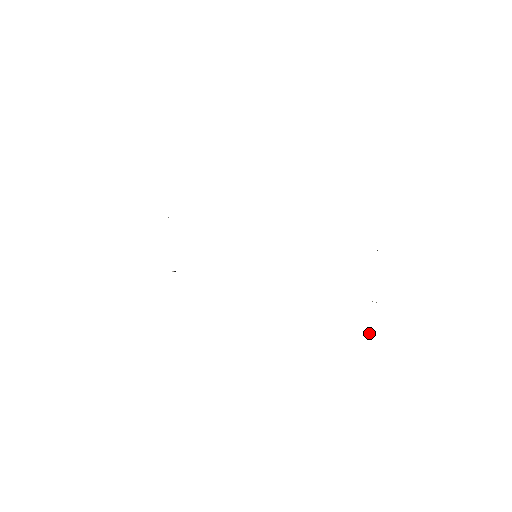
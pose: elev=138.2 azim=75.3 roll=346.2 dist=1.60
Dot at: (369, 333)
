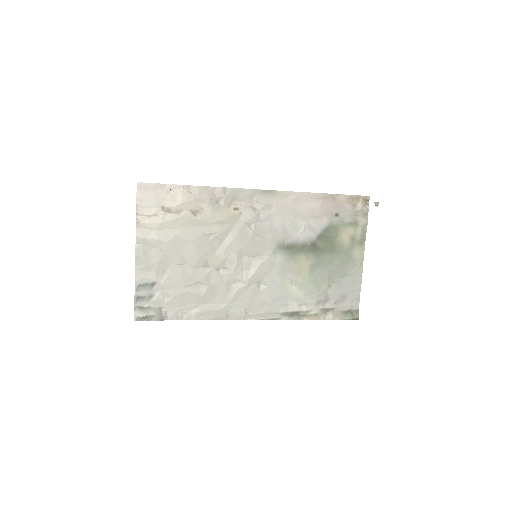
Dot at: (376, 202)
